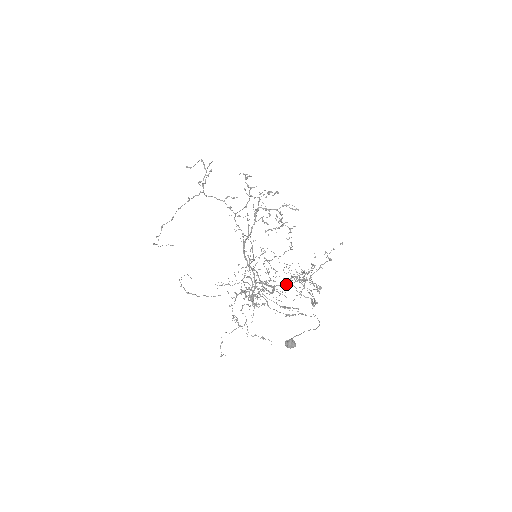
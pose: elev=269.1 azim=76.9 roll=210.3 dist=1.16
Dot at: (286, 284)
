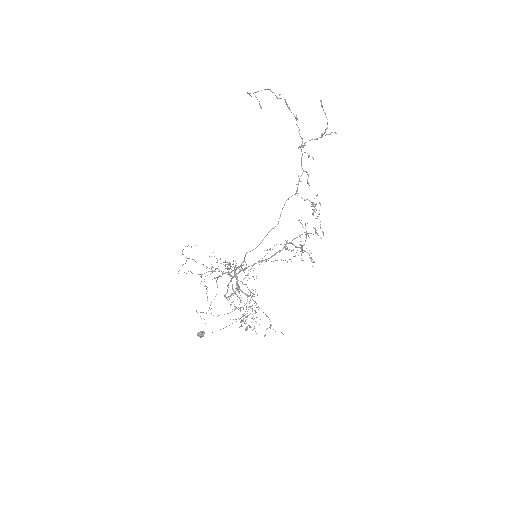
Dot at: (238, 307)
